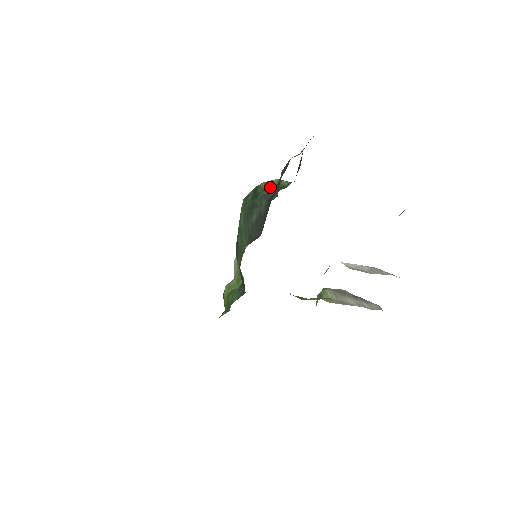
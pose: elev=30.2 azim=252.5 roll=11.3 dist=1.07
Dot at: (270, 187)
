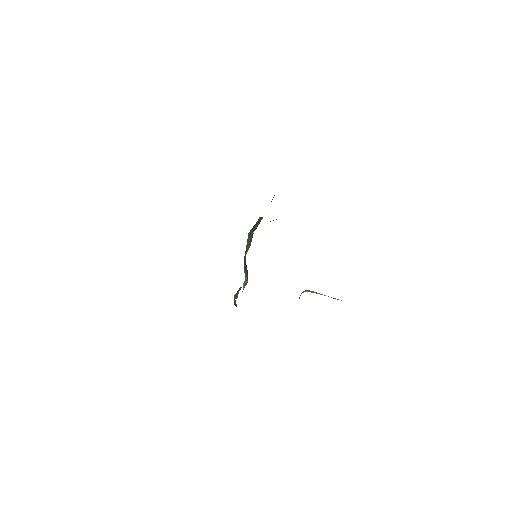
Dot at: occluded
